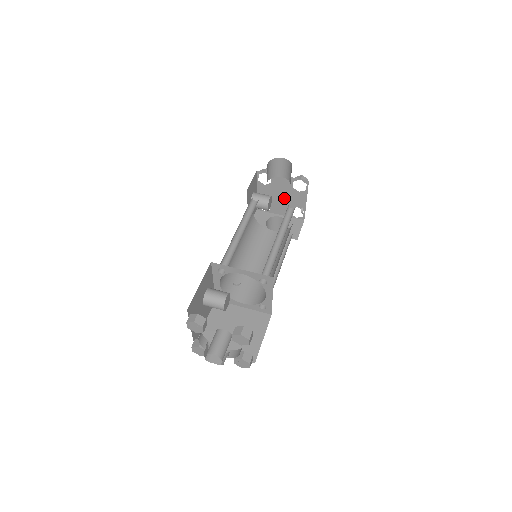
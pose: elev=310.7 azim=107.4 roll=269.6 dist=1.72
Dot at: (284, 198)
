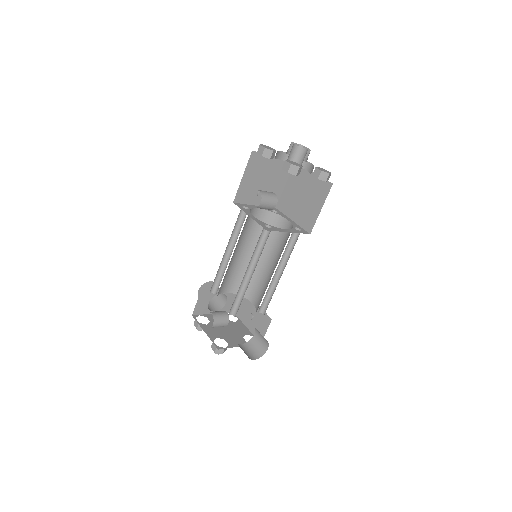
Dot at: (230, 331)
